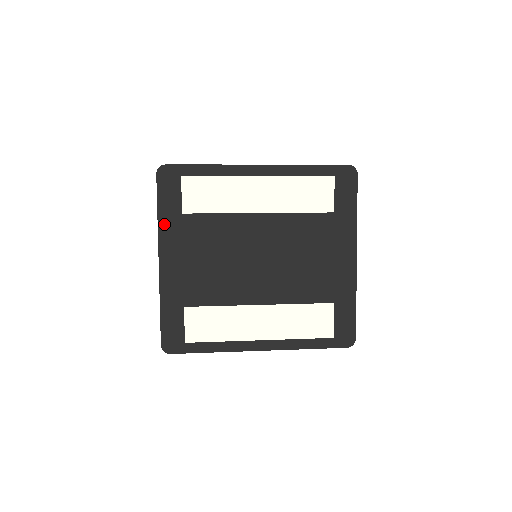
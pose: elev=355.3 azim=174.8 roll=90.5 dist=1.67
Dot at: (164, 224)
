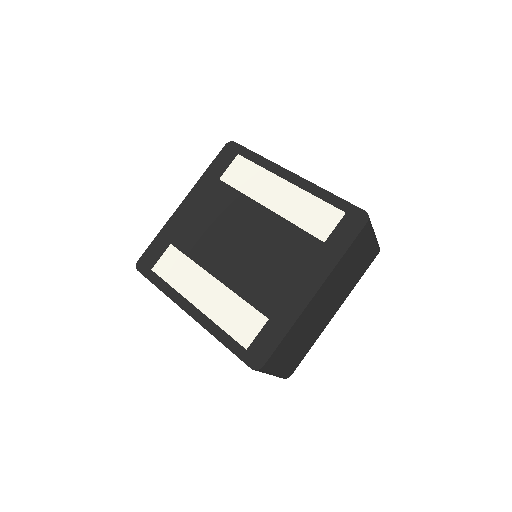
Dot at: (204, 180)
